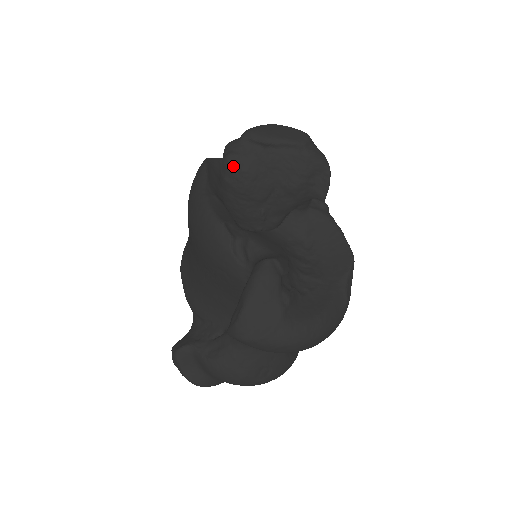
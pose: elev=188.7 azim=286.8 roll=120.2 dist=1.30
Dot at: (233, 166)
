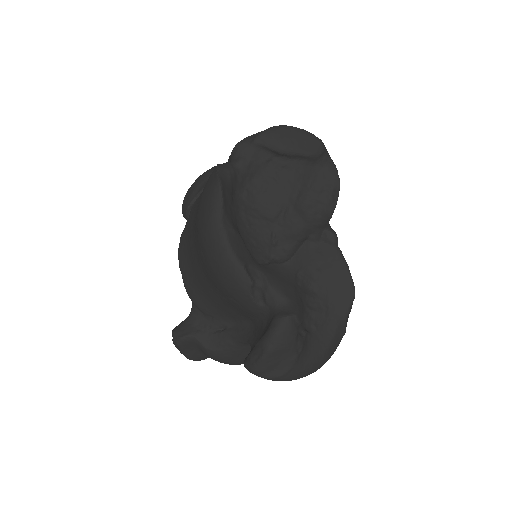
Dot at: (244, 175)
